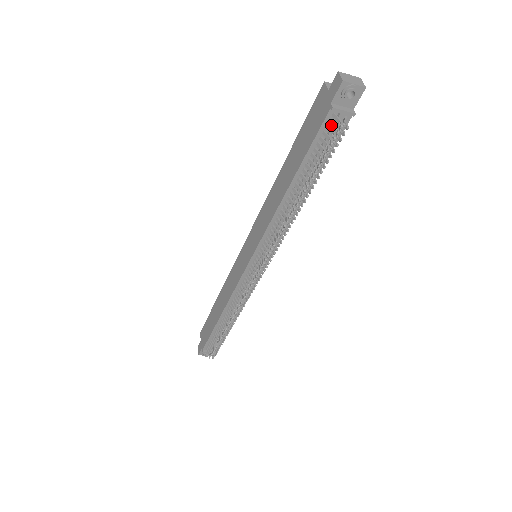
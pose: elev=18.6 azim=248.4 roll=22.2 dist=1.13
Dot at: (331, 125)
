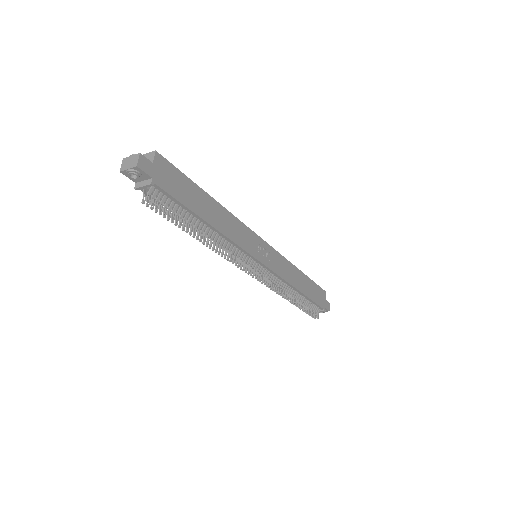
Dot at: occluded
